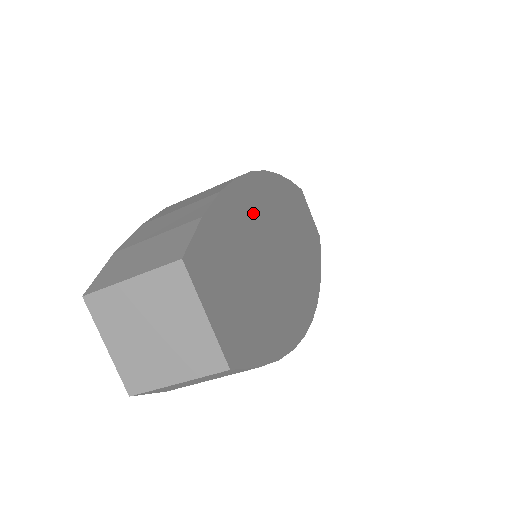
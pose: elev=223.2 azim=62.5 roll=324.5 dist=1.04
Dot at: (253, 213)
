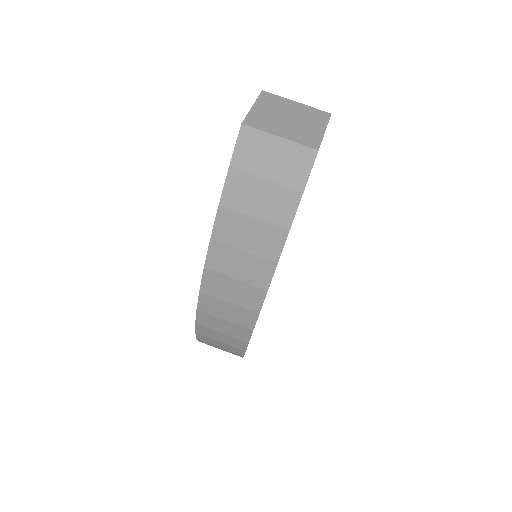
Dot at: occluded
